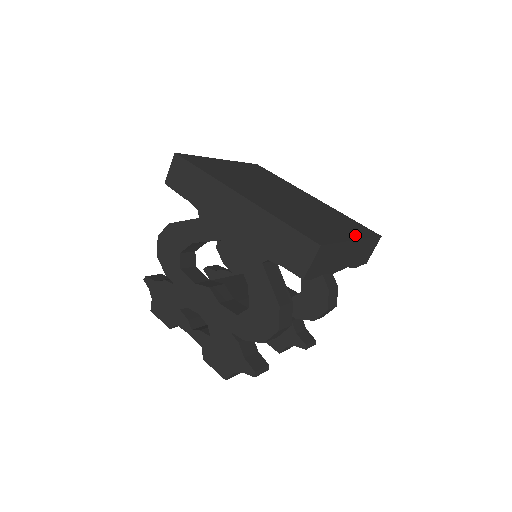
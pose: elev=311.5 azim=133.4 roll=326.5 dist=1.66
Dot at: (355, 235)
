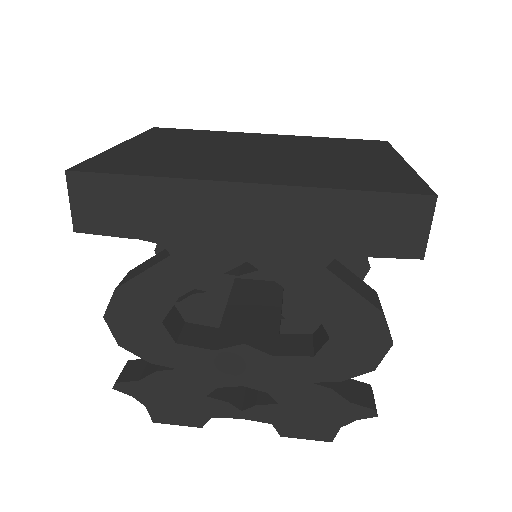
Dot at: (390, 156)
